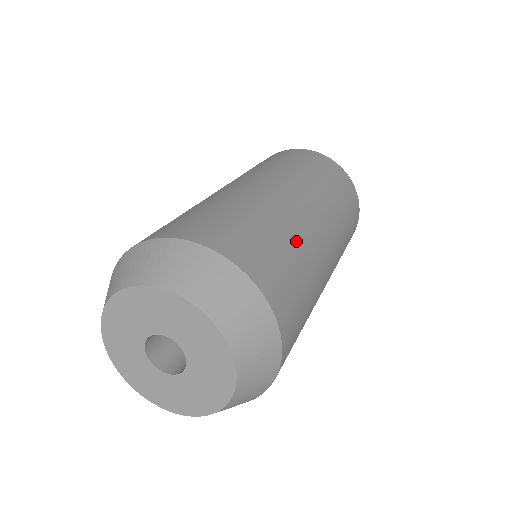
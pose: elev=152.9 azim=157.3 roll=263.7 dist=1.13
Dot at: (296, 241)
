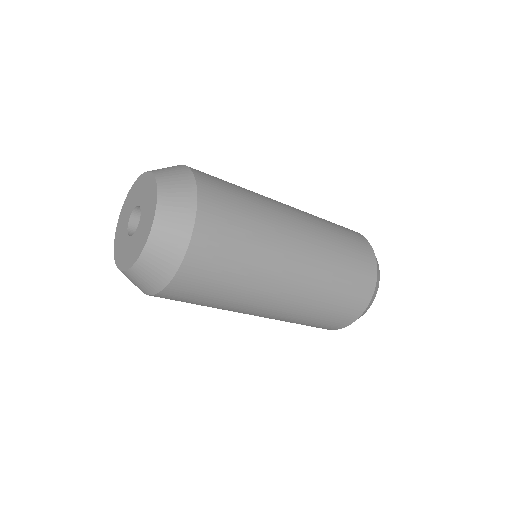
Dot at: (259, 244)
